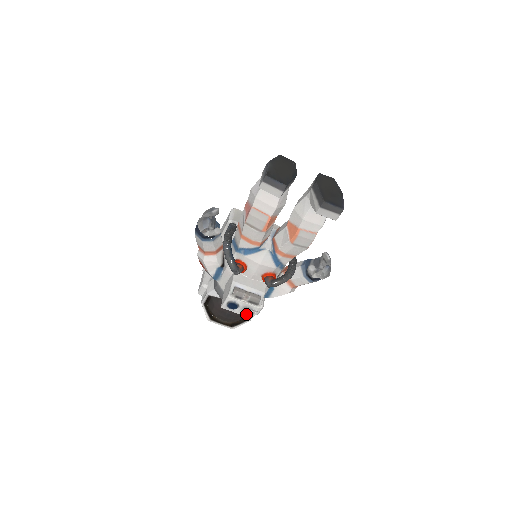
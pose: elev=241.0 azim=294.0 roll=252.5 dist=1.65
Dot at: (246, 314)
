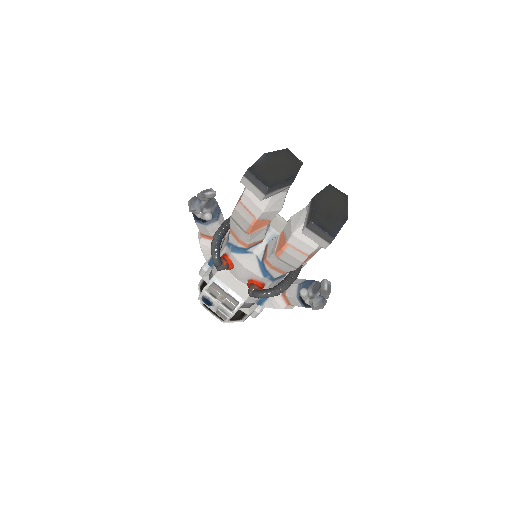
Dot at: (220, 315)
